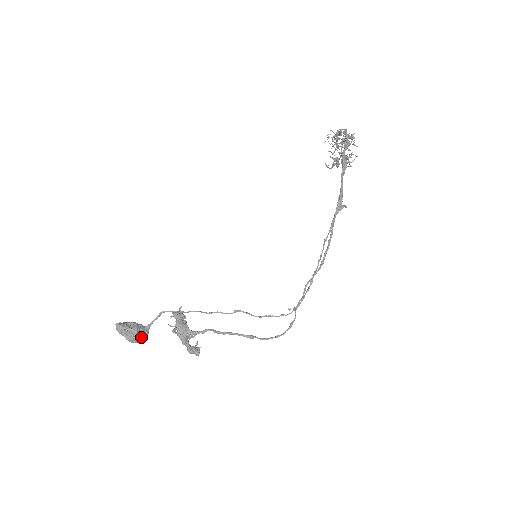
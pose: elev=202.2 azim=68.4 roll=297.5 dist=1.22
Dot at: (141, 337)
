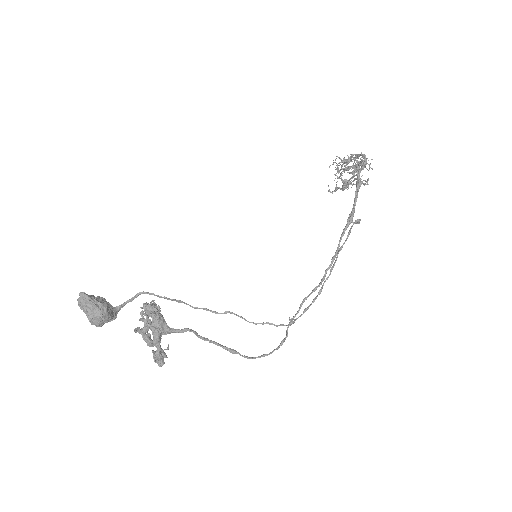
Dot at: (108, 318)
